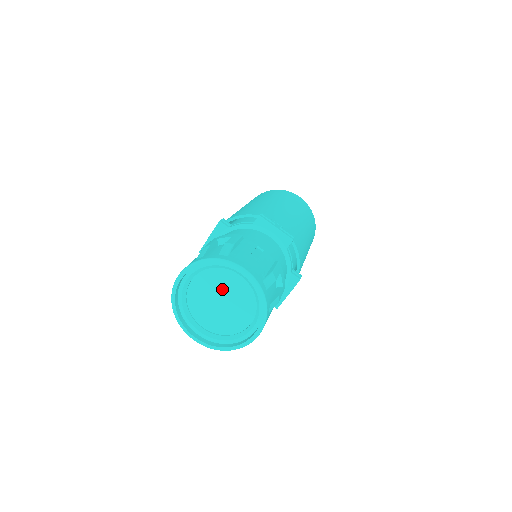
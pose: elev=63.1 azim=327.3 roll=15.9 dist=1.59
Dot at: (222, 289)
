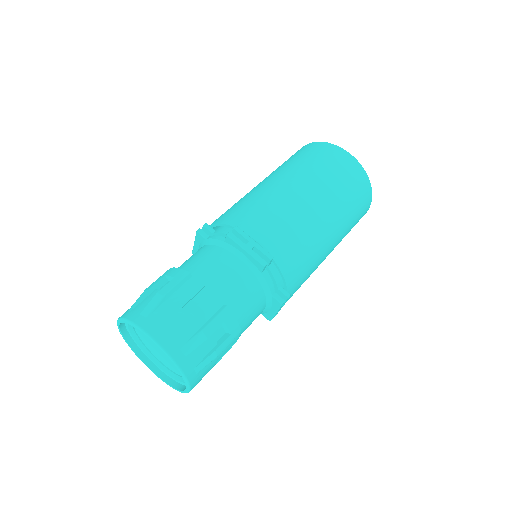
Dot at: occluded
